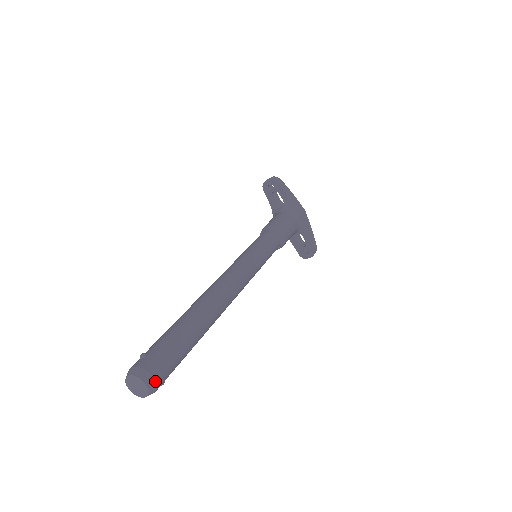
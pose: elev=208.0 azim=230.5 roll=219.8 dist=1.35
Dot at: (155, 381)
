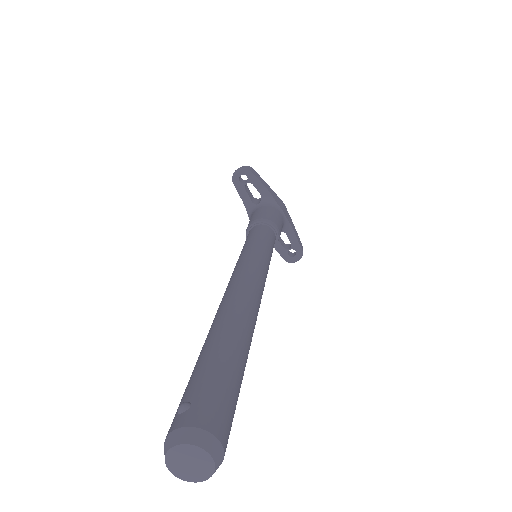
Dot at: (221, 445)
